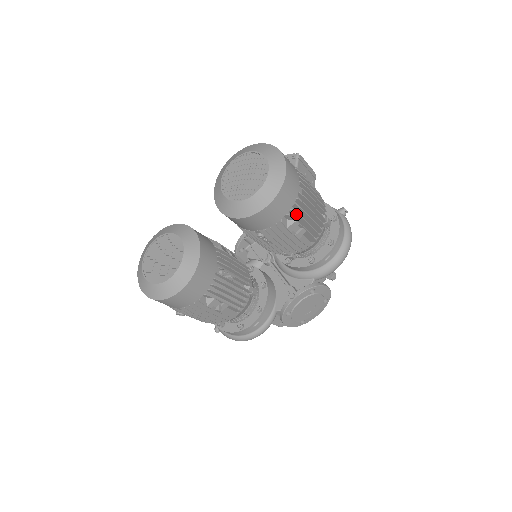
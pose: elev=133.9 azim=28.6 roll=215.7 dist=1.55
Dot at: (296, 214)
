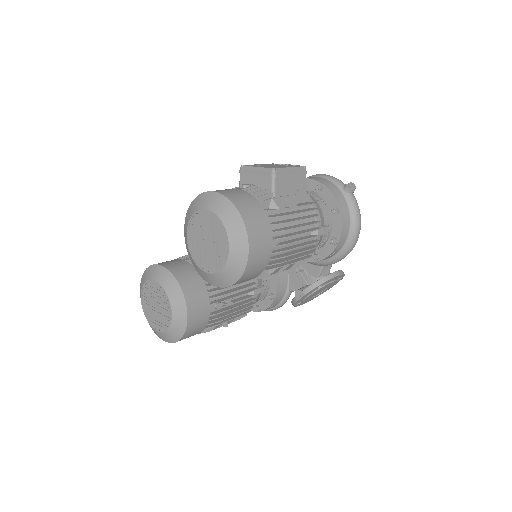
Dot at: (276, 263)
